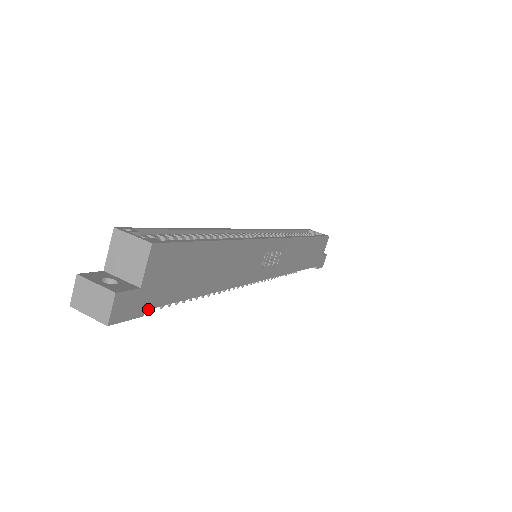
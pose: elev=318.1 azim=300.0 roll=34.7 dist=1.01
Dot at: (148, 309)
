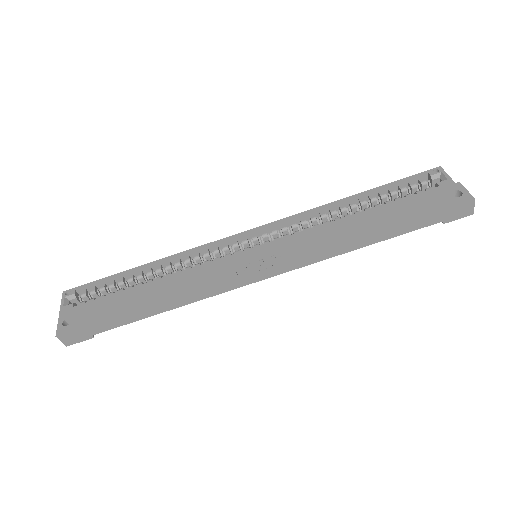
Dot at: (95, 334)
